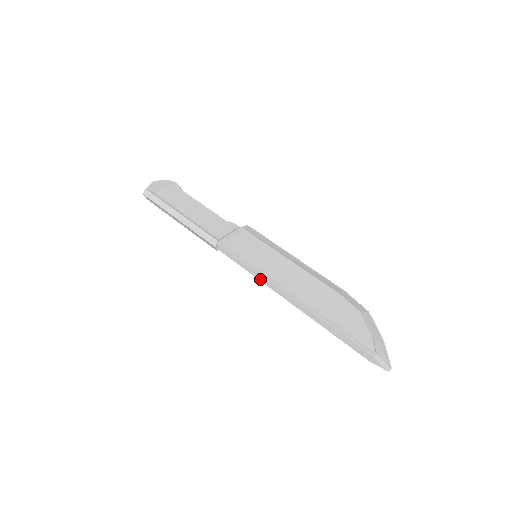
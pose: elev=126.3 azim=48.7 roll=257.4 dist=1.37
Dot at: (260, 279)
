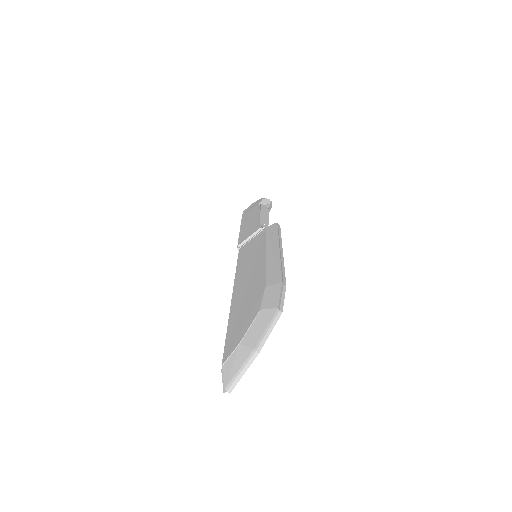
Dot at: occluded
